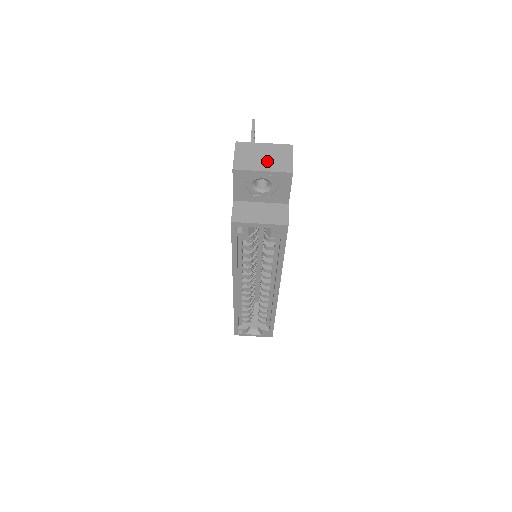
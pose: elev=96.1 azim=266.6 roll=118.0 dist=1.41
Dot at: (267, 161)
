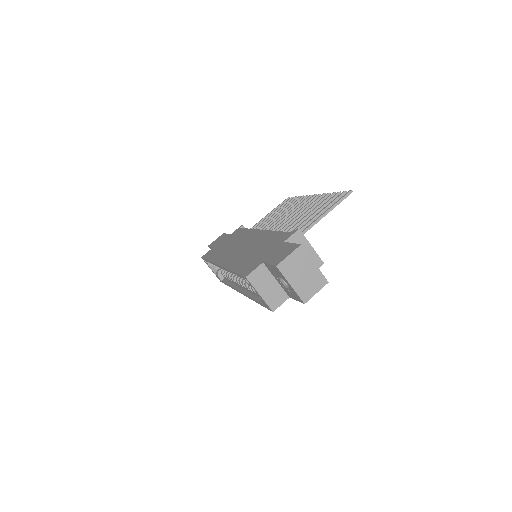
Dot at: (301, 280)
